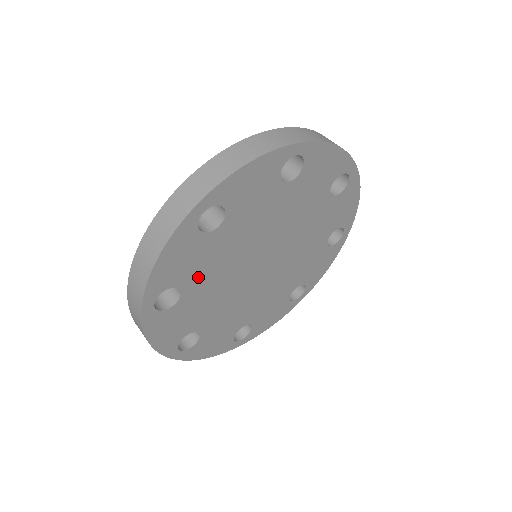
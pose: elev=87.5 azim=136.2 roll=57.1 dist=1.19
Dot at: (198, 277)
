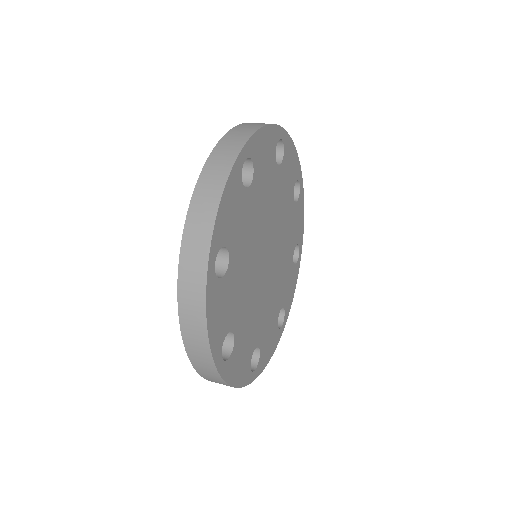
Dot at: (253, 335)
